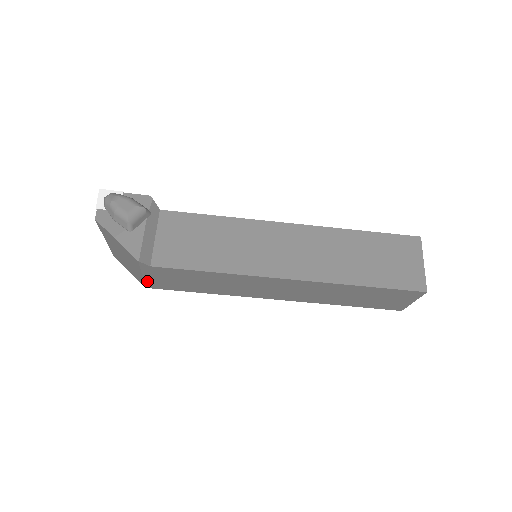
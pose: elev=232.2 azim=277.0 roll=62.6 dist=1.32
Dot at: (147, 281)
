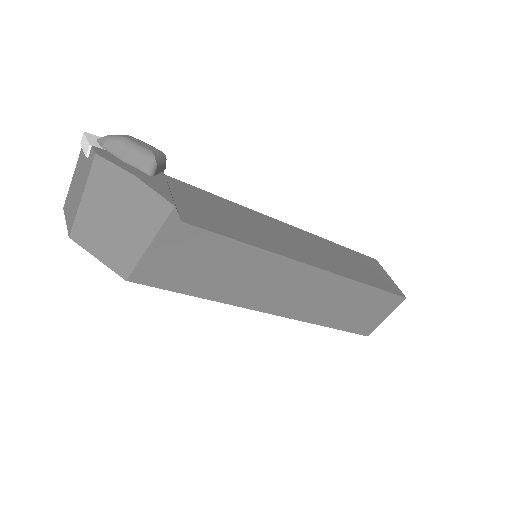
Dot at: (143, 262)
